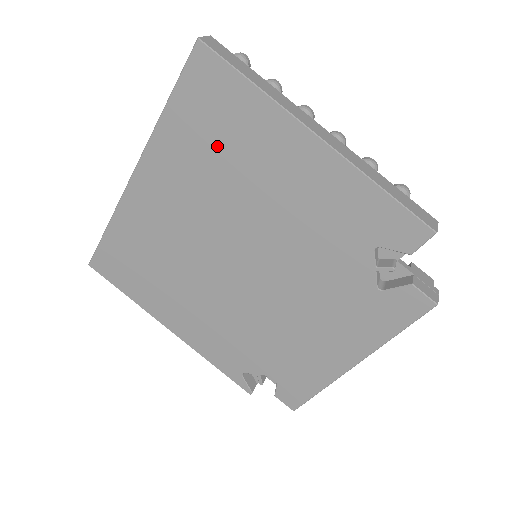
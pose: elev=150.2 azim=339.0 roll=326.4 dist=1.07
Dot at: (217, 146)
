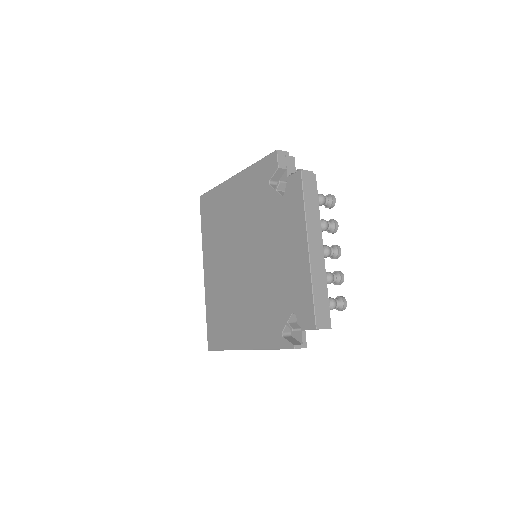
Dot at: (216, 221)
